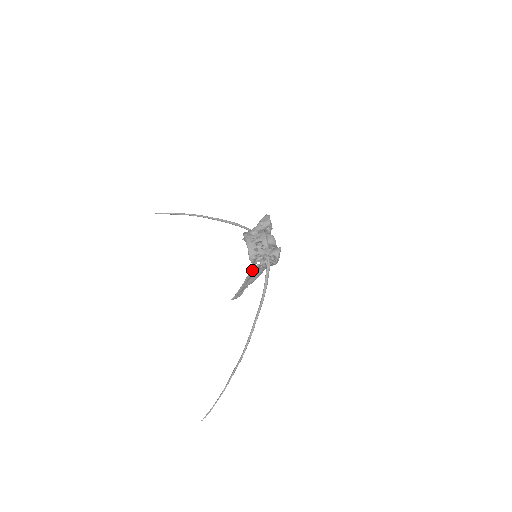
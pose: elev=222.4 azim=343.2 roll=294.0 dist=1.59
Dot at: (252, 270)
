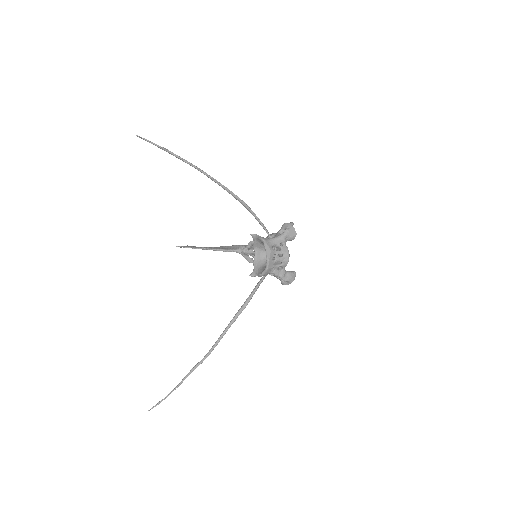
Dot at: (232, 250)
